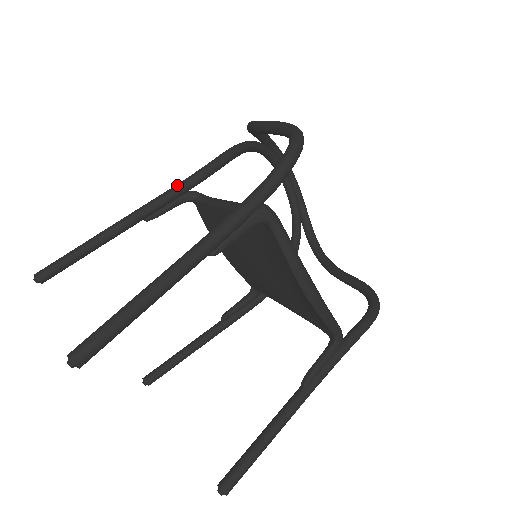
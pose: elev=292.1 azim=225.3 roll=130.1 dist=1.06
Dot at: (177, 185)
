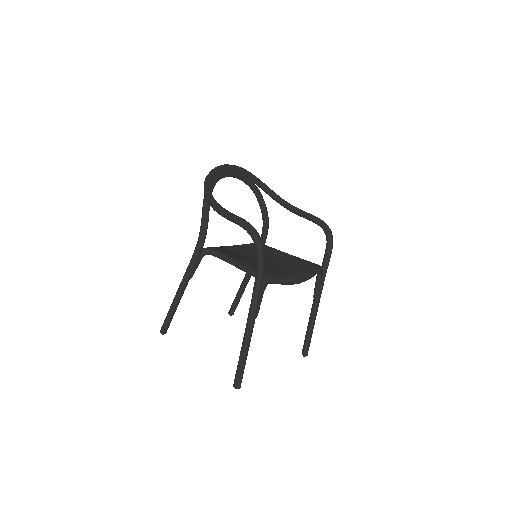
Dot at: (194, 256)
